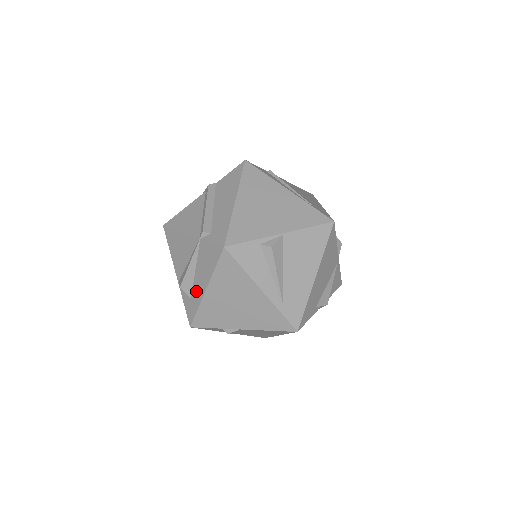
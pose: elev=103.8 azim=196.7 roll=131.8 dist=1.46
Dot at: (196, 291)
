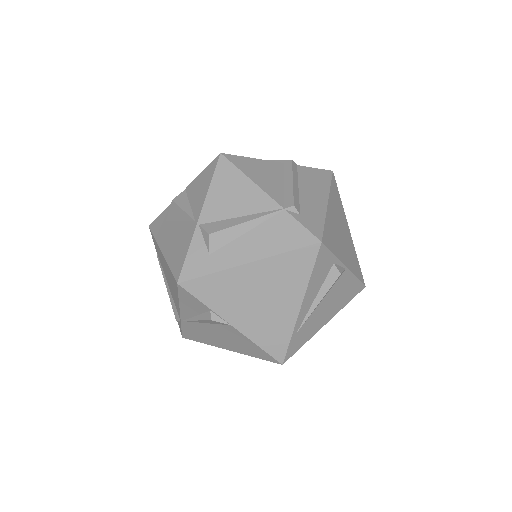
Dot at: (228, 253)
